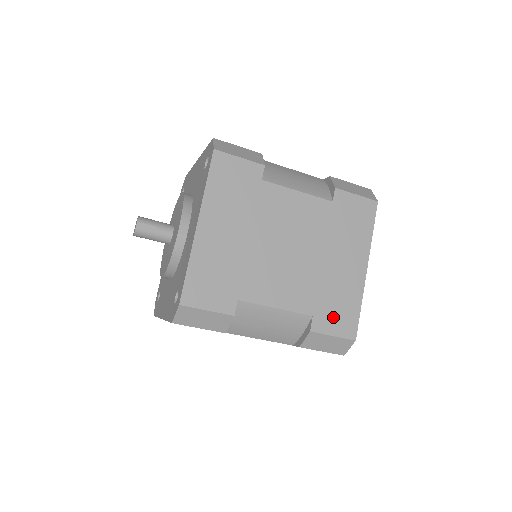
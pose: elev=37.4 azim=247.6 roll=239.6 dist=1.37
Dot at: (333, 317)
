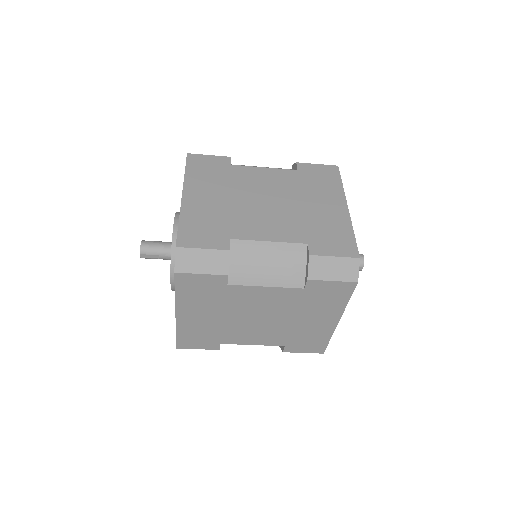
Dot at: (303, 345)
